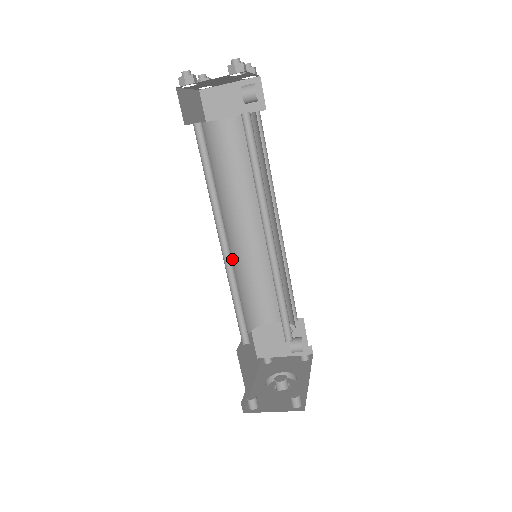
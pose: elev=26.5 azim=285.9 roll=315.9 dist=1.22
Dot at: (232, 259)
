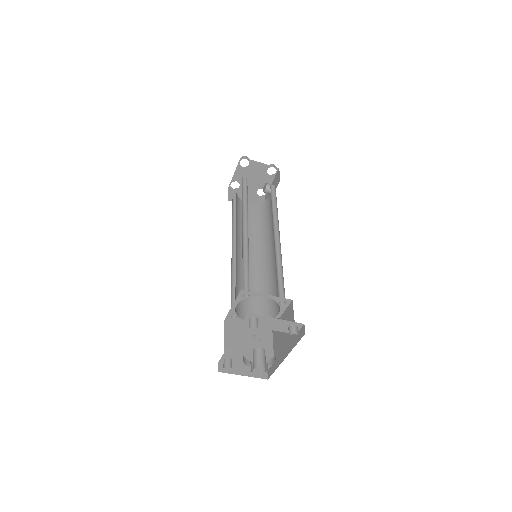
Dot at: occluded
